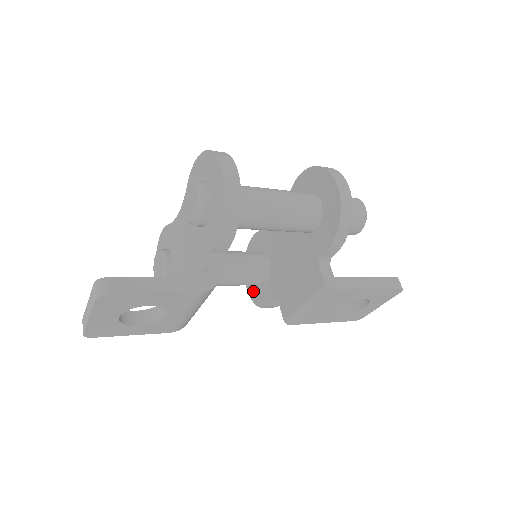
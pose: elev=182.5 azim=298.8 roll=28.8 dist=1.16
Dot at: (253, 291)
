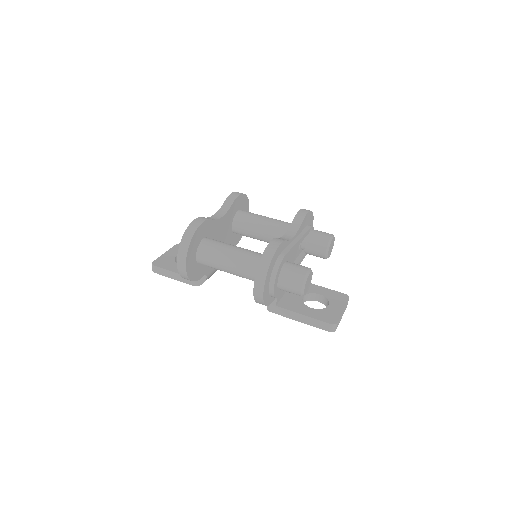
Dot at: occluded
